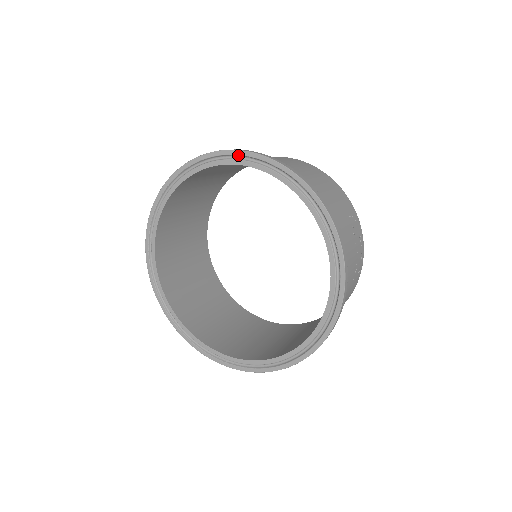
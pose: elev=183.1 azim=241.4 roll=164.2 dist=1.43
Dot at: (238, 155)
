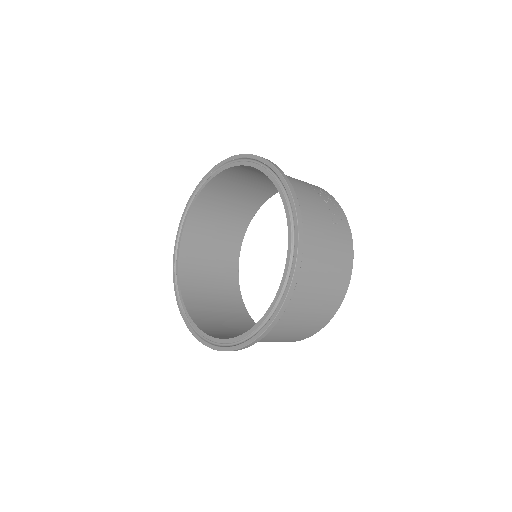
Dot at: (205, 179)
